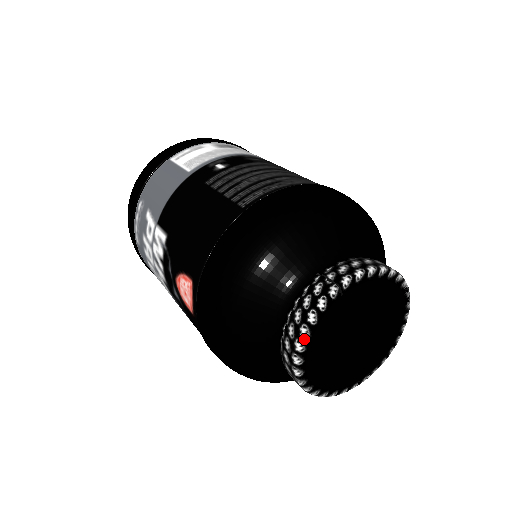
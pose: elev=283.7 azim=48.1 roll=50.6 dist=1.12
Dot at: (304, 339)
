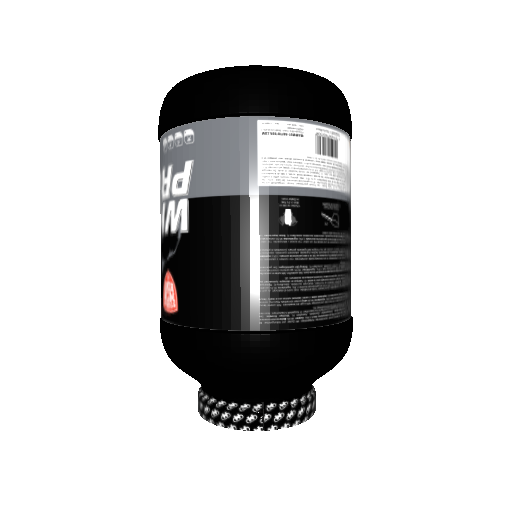
Dot at: (217, 425)
